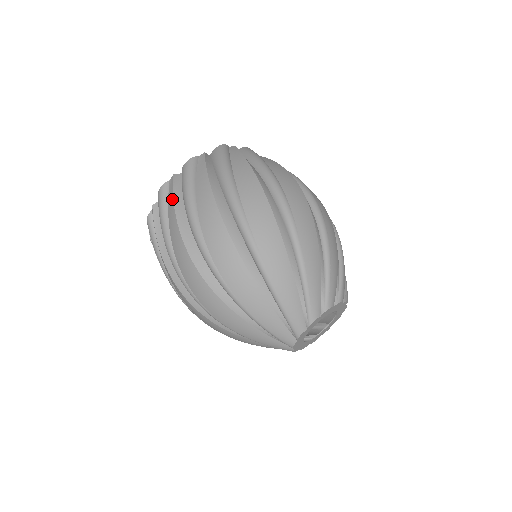
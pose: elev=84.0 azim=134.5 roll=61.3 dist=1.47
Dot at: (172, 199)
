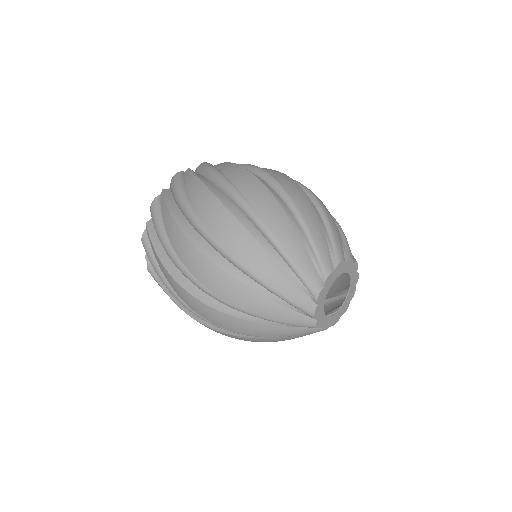
Dot at: (192, 173)
